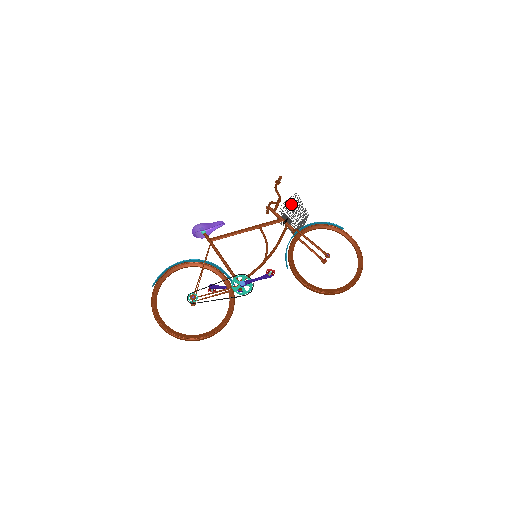
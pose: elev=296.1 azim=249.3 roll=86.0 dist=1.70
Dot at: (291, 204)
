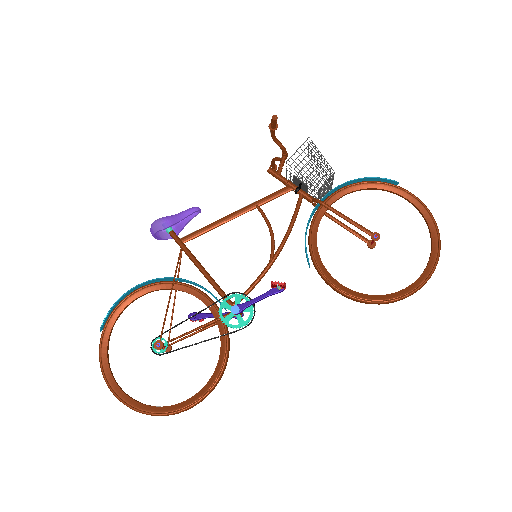
Dot at: occluded
